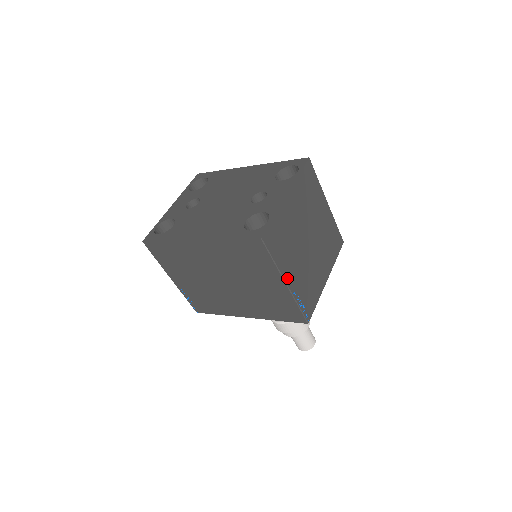
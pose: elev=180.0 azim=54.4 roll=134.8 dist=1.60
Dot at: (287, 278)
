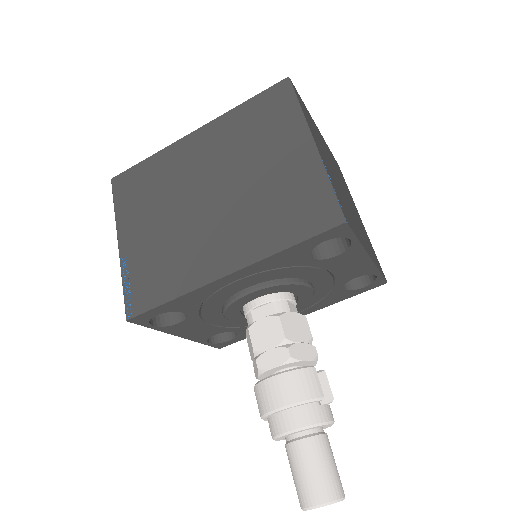
Dot at: (315, 142)
